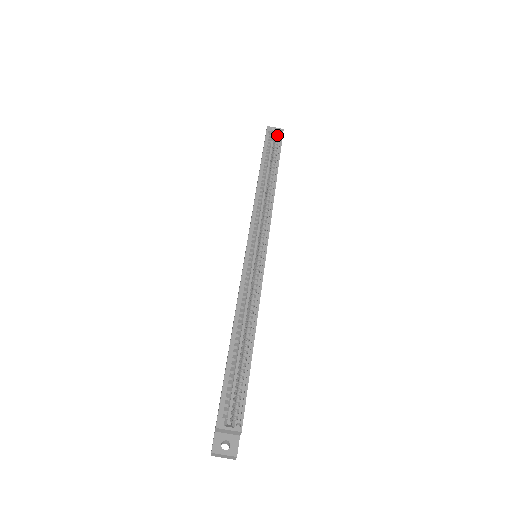
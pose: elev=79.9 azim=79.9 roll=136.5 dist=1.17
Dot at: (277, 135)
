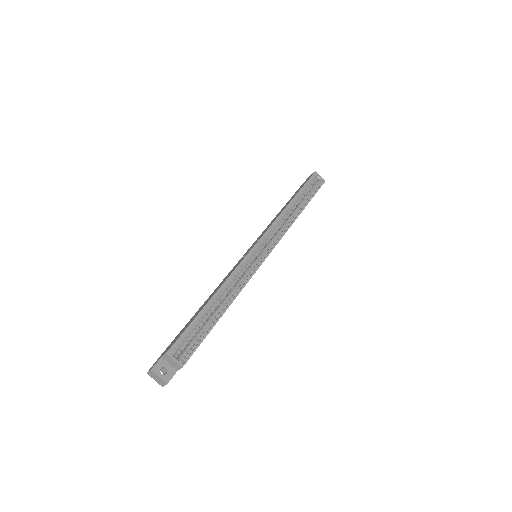
Dot at: (318, 182)
